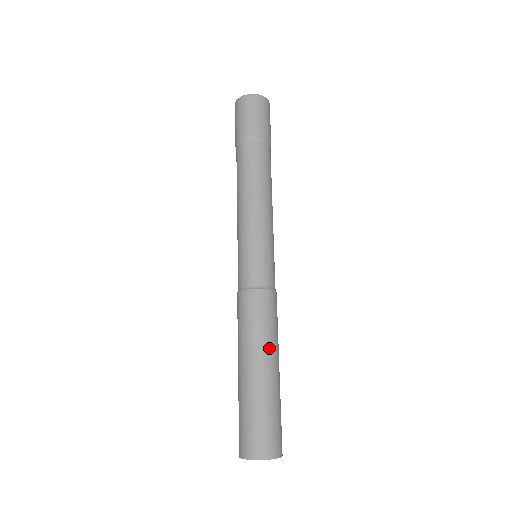
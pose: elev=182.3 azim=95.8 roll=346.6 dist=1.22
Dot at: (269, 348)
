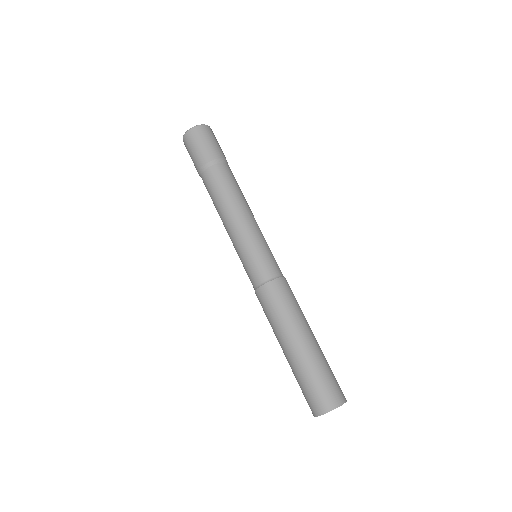
Dot at: (290, 328)
